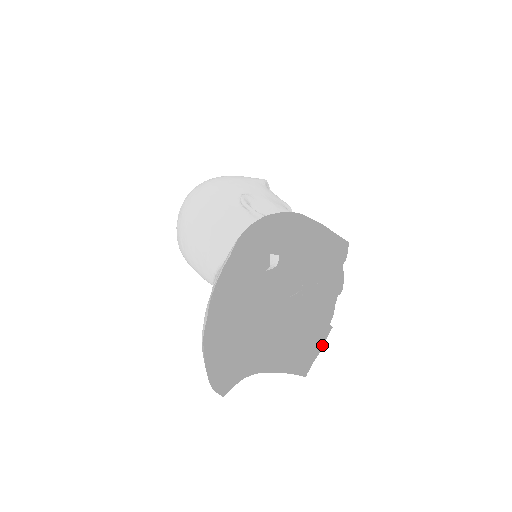
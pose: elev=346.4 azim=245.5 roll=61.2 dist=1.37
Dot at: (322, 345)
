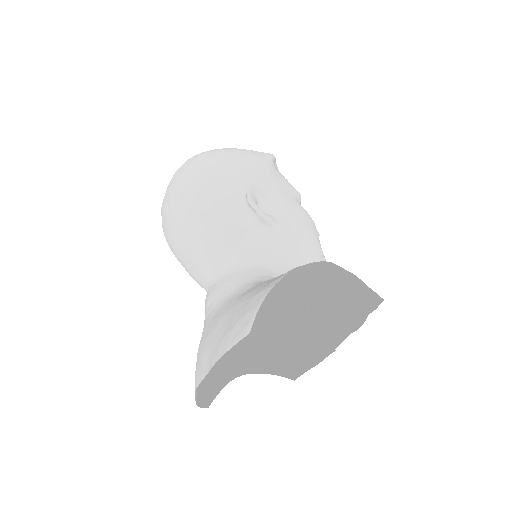
Dot at: (319, 361)
